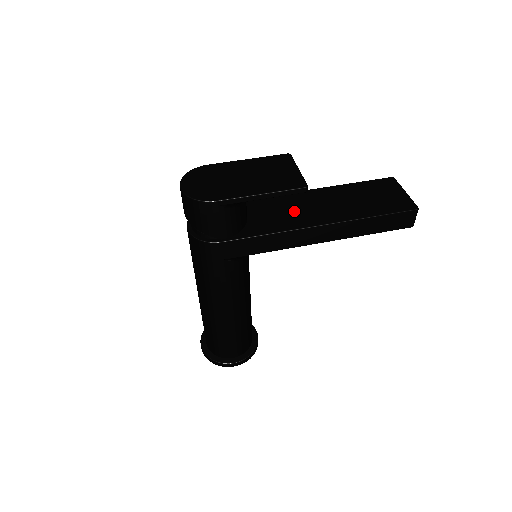
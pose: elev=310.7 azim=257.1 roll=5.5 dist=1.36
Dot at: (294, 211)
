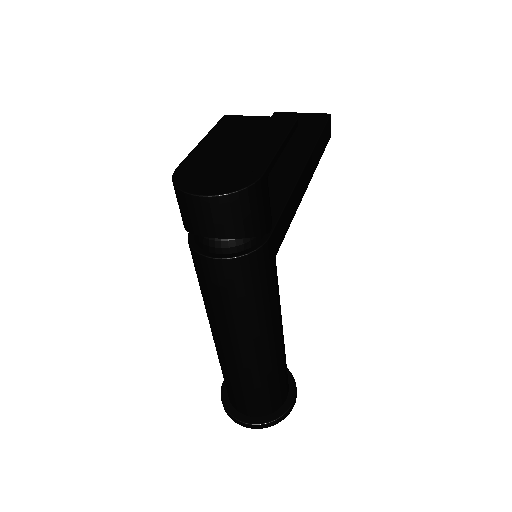
Dot at: occluded
